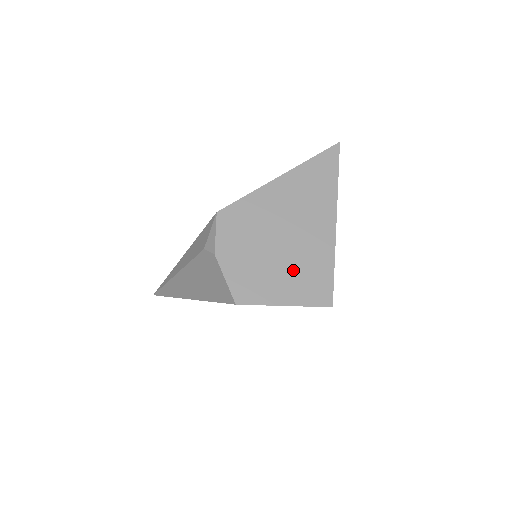
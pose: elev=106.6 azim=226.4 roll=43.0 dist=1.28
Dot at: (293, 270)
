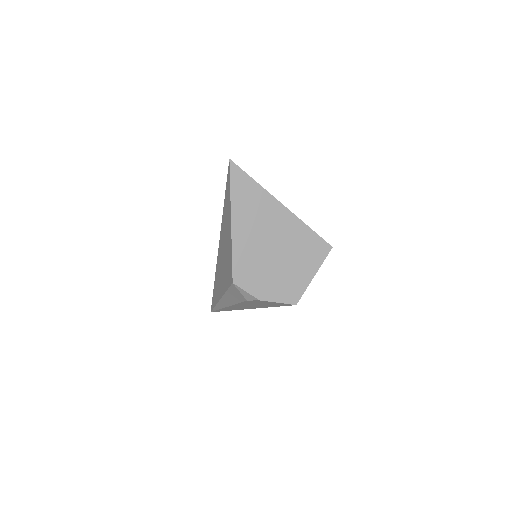
Dot at: (297, 257)
